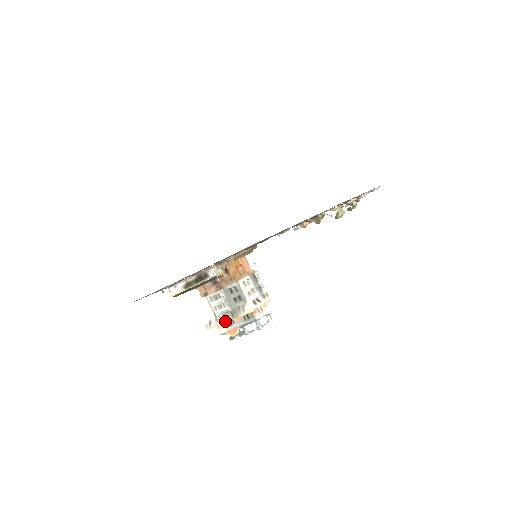
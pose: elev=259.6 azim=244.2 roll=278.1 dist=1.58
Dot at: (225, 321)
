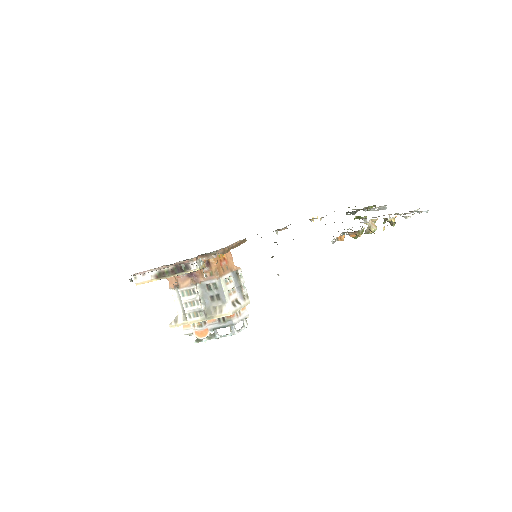
Dot at: (195, 321)
